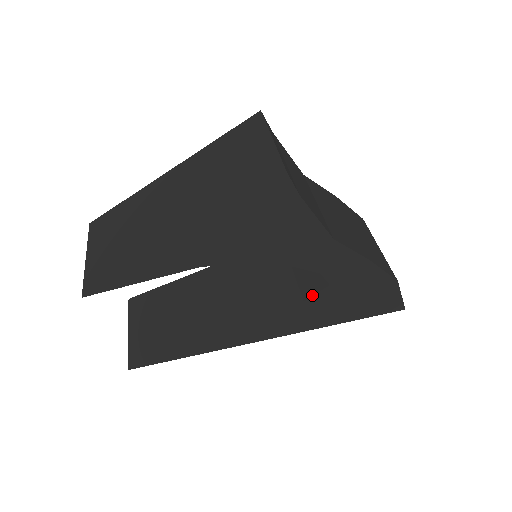
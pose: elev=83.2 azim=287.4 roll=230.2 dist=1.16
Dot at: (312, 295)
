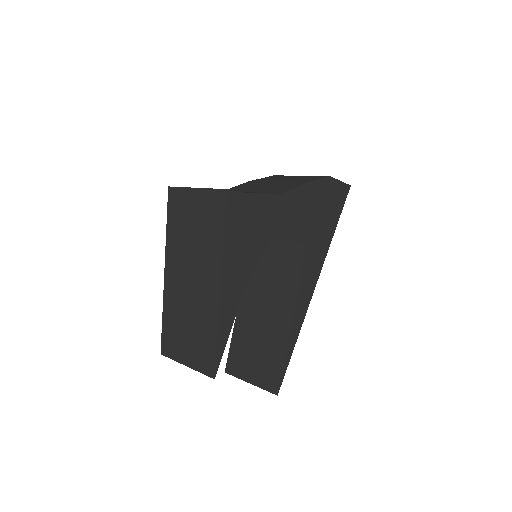
Dot at: (305, 235)
